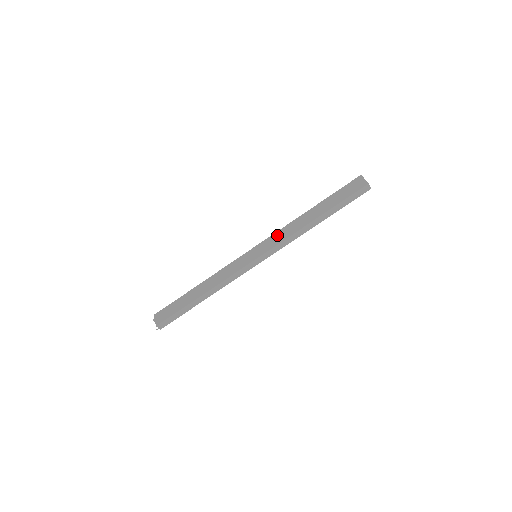
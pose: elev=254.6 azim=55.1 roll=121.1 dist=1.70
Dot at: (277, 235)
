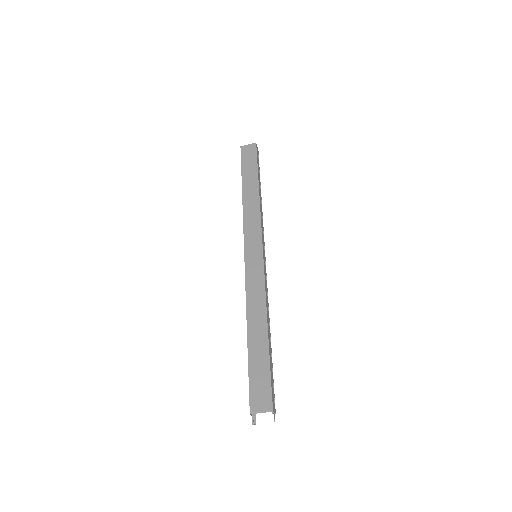
Dot at: (248, 226)
